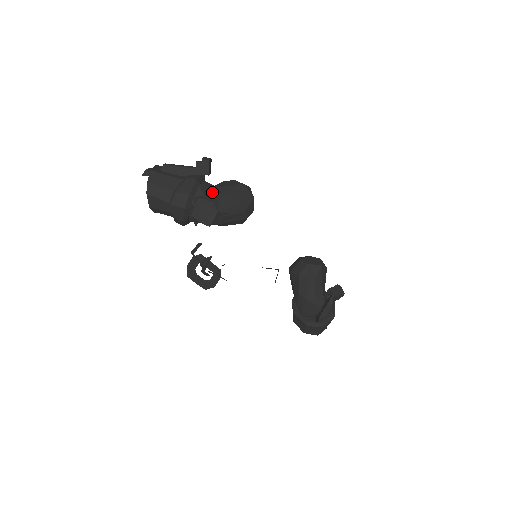
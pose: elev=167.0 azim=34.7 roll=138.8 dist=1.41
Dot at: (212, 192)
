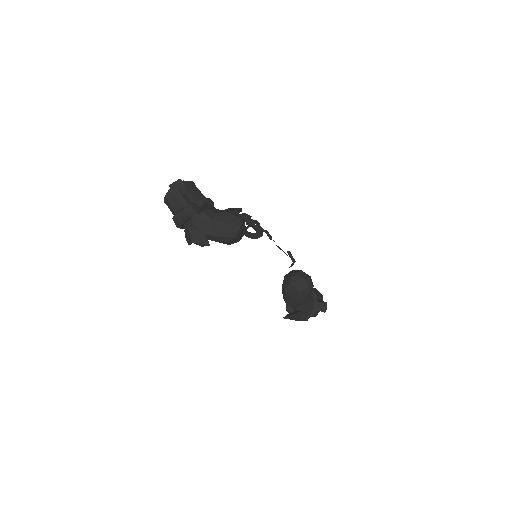
Dot at: (202, 223)
